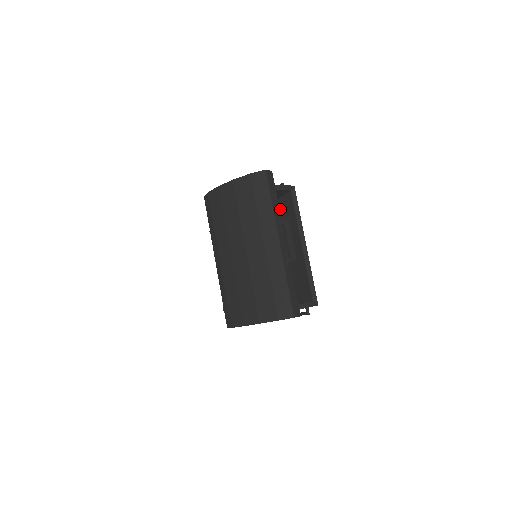
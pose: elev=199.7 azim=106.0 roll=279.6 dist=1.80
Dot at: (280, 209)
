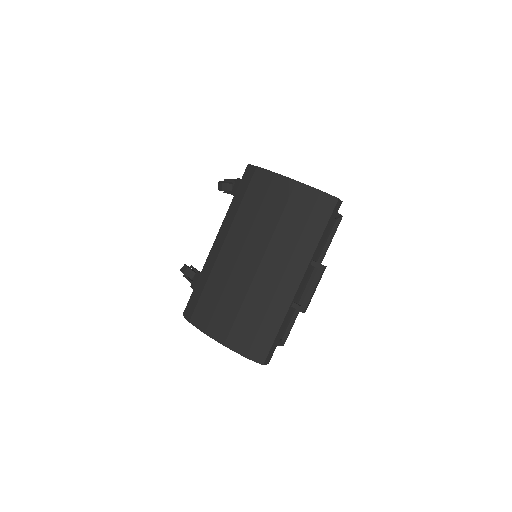
Dot at: occluded
